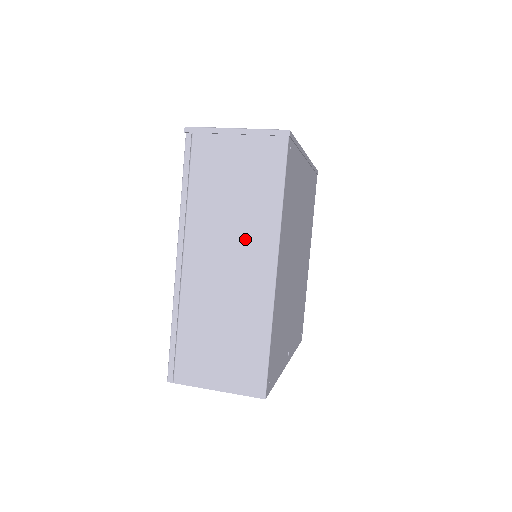
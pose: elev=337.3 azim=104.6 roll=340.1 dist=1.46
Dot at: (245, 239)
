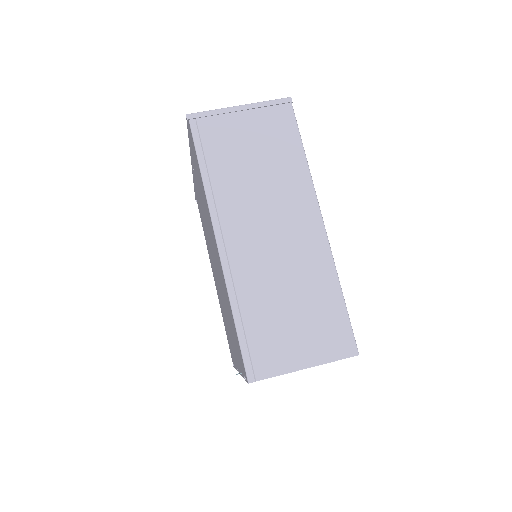
Dot at: (283, 203)
